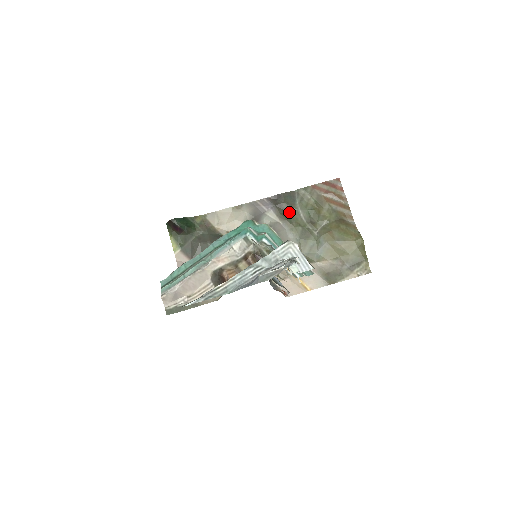
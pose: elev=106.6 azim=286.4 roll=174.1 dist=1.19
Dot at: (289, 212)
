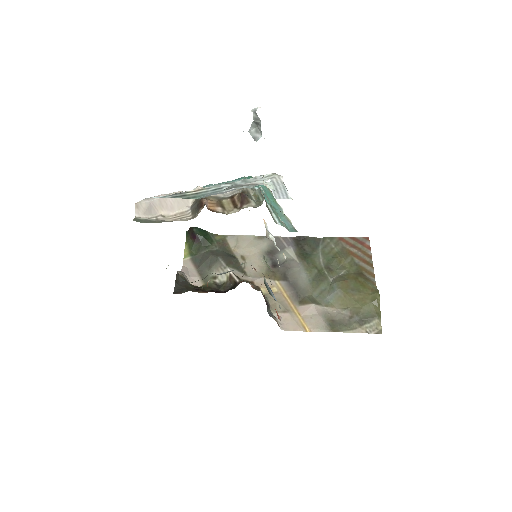
Dot at: (309, 254)
